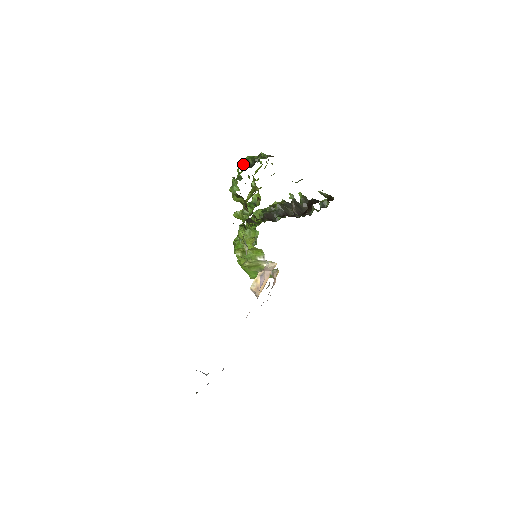
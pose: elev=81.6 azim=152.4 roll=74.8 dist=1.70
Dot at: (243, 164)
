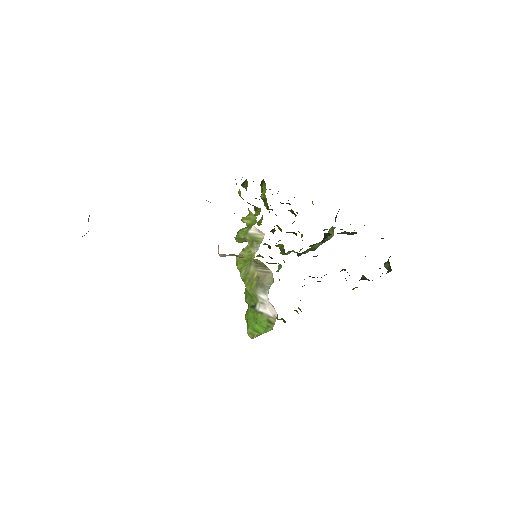
Dot at: occluded
